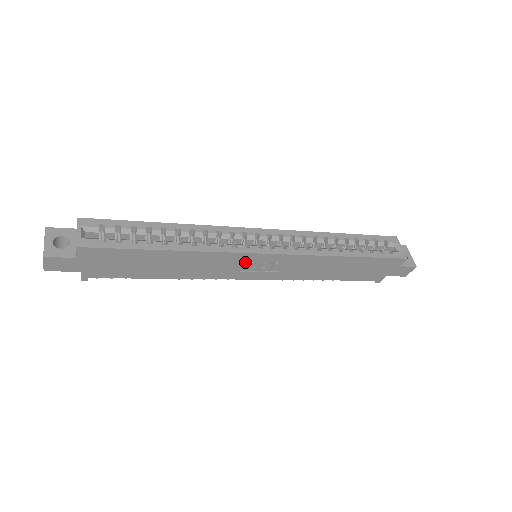
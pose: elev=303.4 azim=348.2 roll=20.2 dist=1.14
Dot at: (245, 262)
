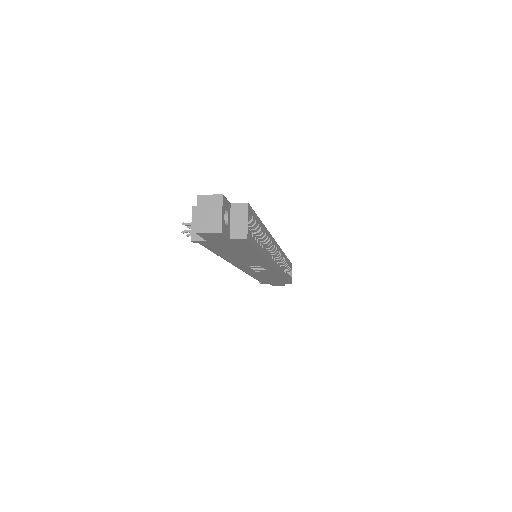
Dot at: (260, 265)
